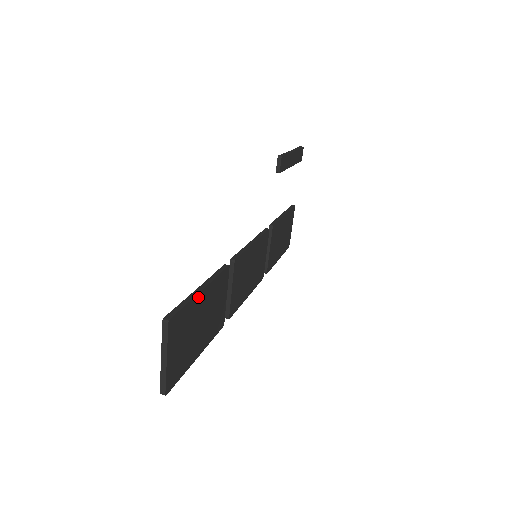
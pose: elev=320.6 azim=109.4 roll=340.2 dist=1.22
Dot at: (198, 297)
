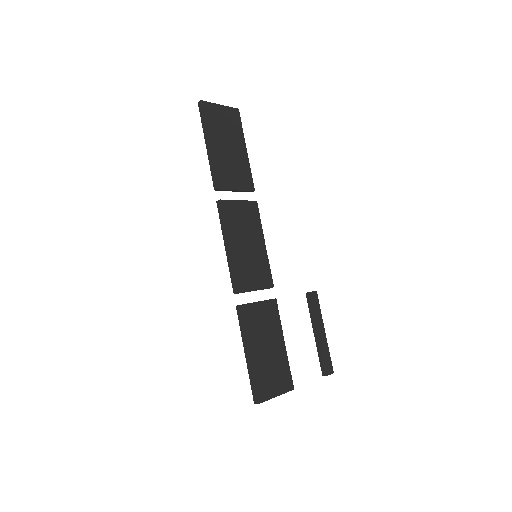
Dot at: (243, 143)
